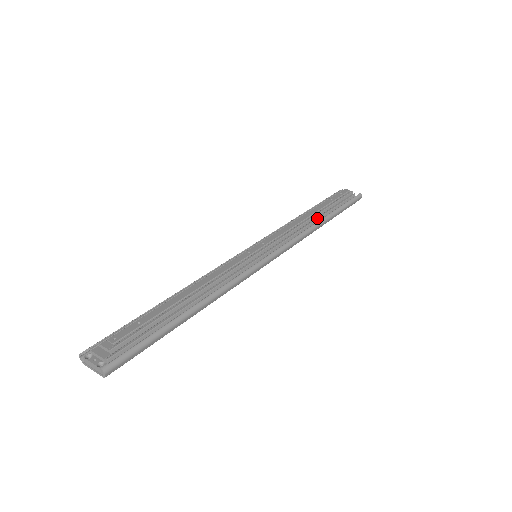
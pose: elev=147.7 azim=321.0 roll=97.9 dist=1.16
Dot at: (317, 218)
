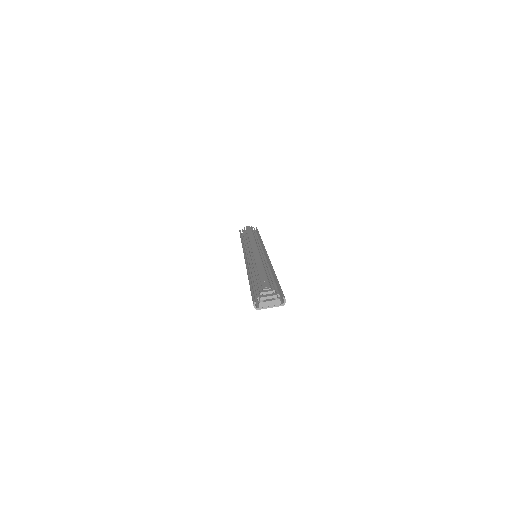
Dot at: (257, 237)
